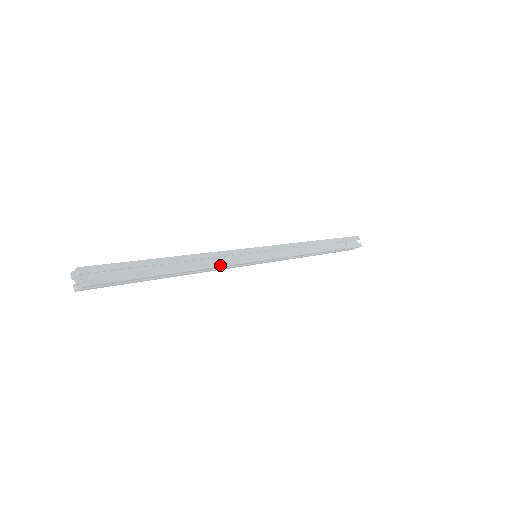
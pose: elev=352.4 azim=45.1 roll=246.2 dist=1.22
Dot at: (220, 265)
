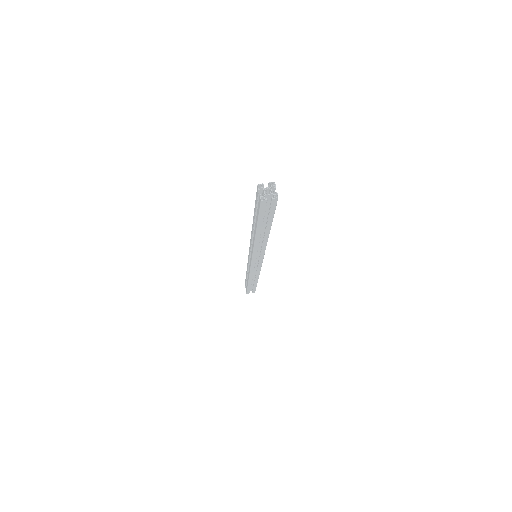
Dot at: (266, 245)
